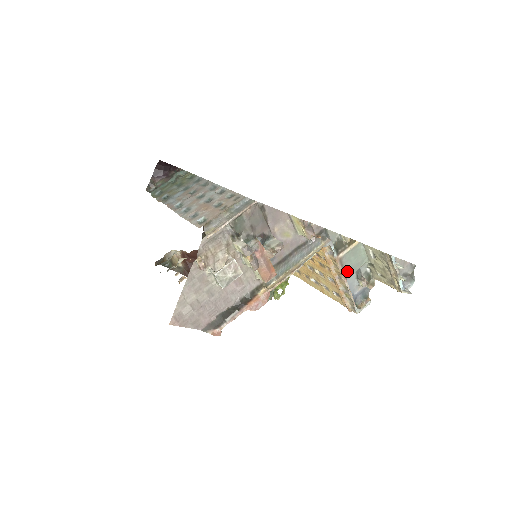
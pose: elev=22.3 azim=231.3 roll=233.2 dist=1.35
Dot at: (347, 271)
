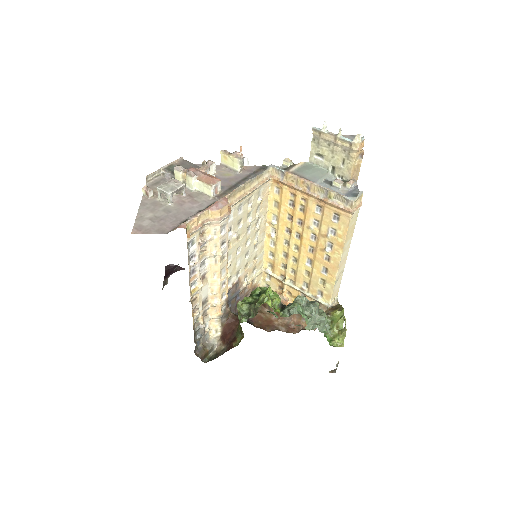
Dot at: (309, 179)
